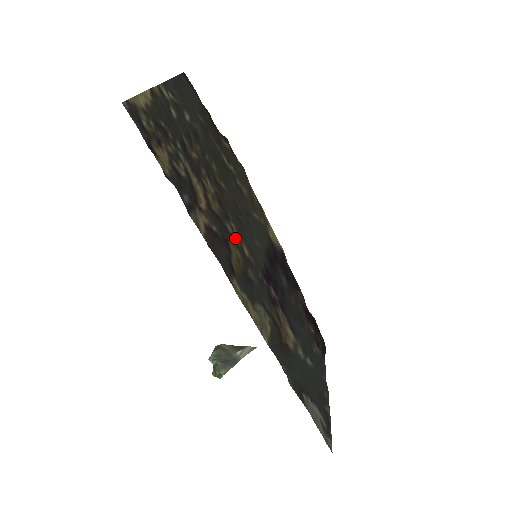
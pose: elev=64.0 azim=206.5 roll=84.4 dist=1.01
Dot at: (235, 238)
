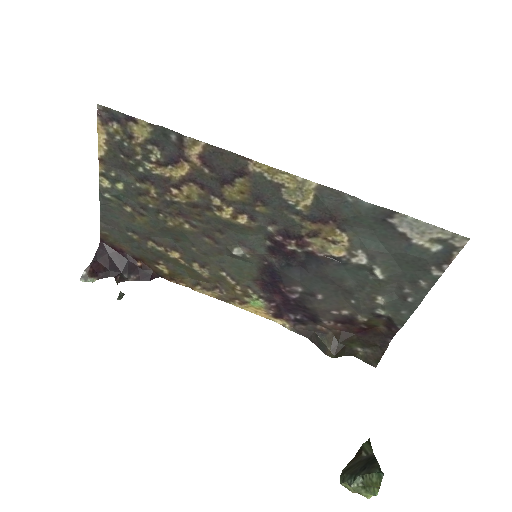
Dot at: (227, 207)
